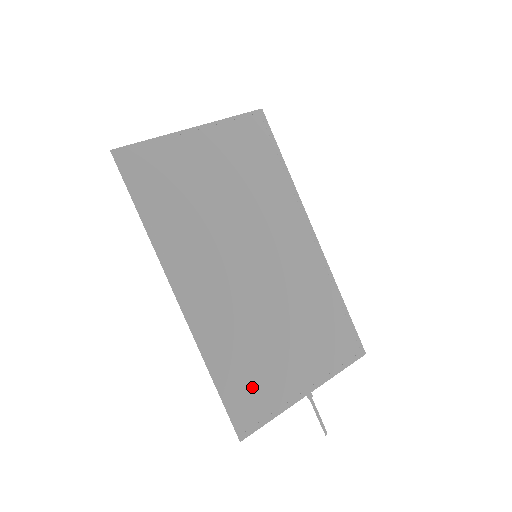
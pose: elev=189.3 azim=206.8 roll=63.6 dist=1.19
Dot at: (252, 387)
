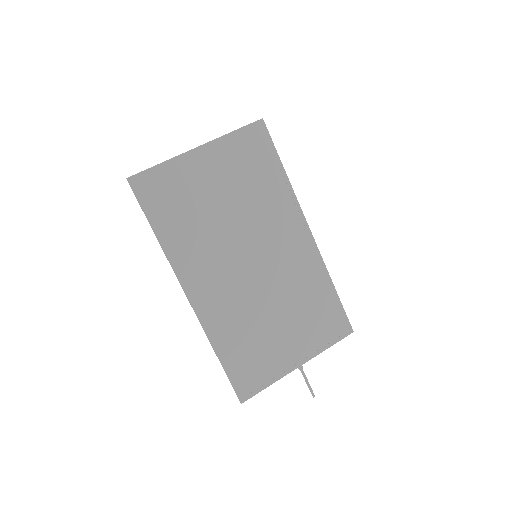
Dot at: (251, 363)
